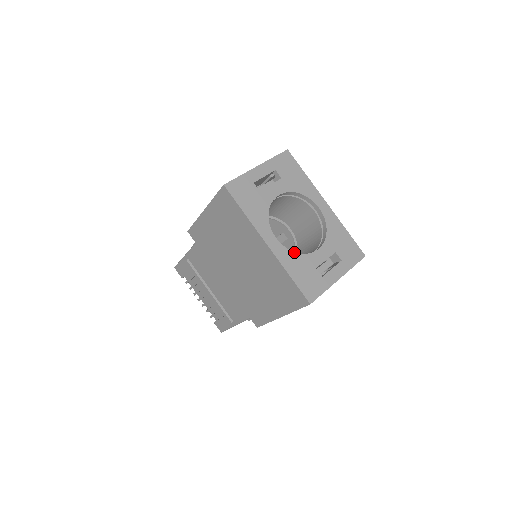
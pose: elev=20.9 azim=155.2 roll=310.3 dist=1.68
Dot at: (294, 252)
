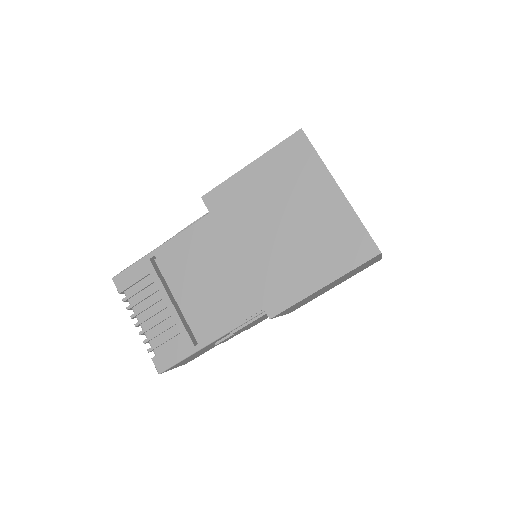
Dot at: occluded
